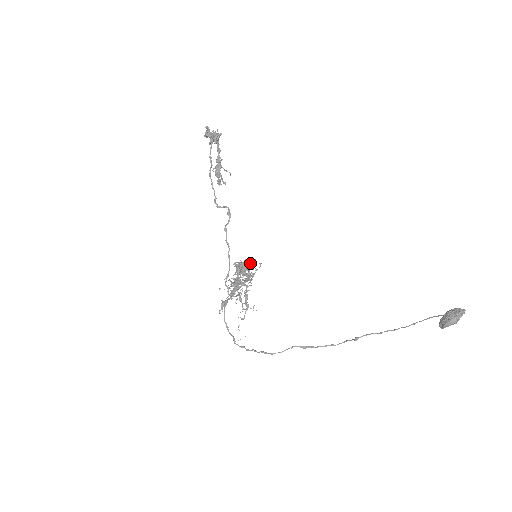
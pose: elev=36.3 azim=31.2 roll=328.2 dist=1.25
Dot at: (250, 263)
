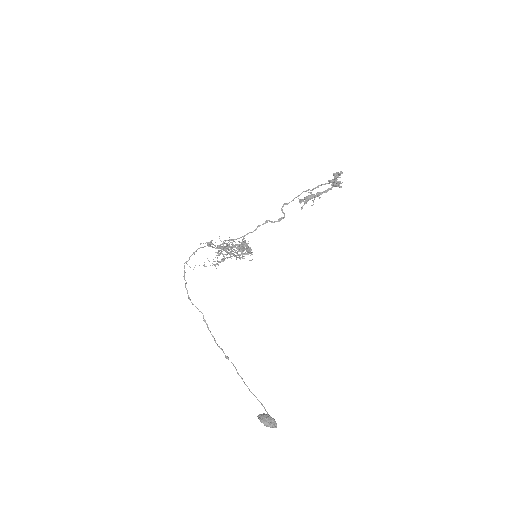
Dot at: (249, 252)
